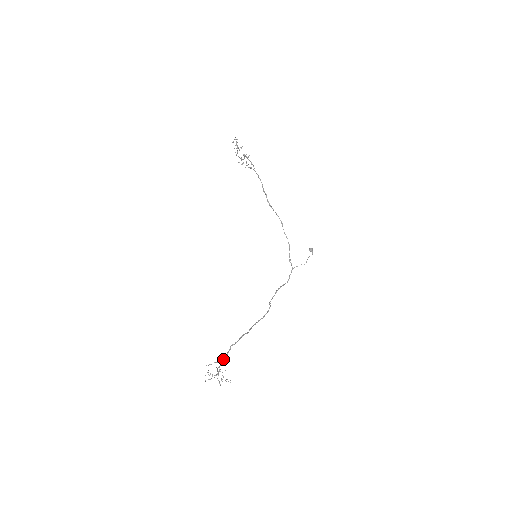
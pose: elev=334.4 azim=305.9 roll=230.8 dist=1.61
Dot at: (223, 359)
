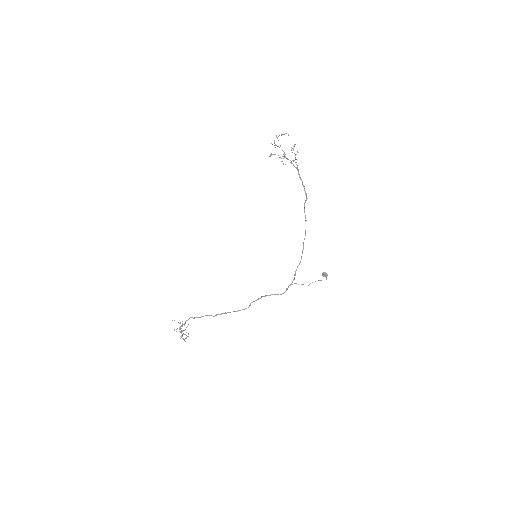
Dot at: occluded
